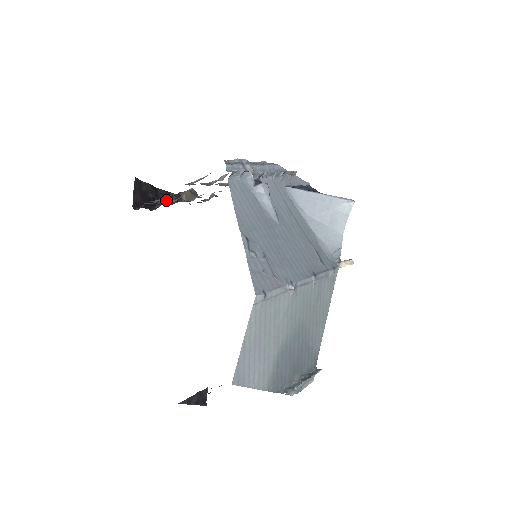
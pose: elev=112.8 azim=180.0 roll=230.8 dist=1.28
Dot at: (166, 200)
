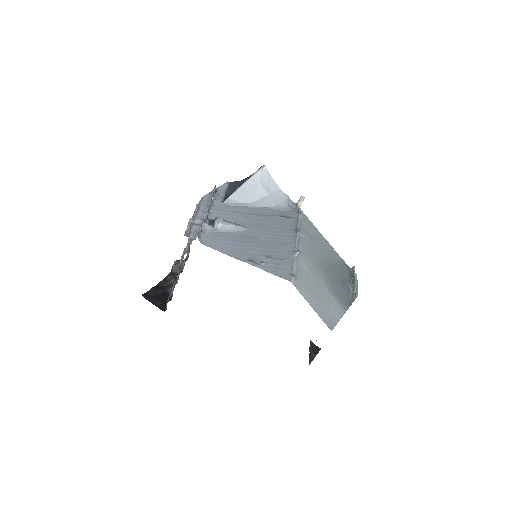
Dot at: occluded
